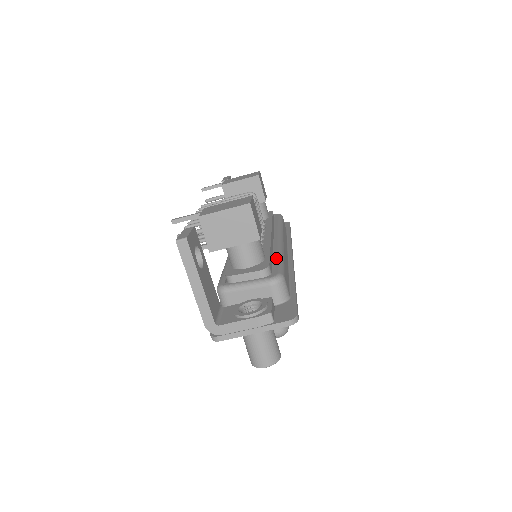
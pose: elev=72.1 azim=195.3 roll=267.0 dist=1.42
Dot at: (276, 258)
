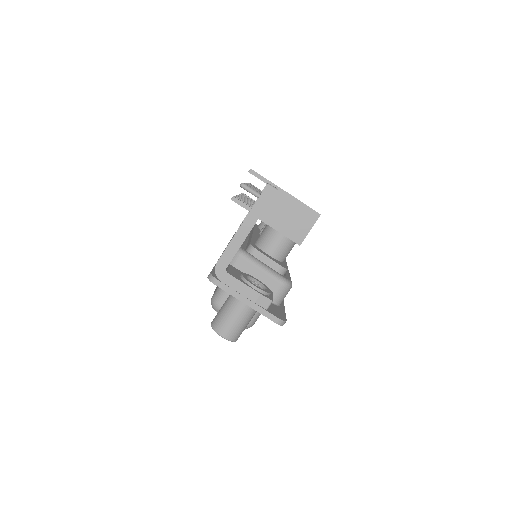
Dot at: (287, 270)
